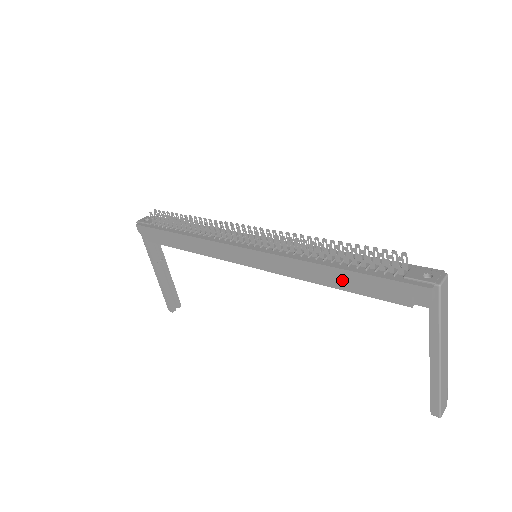
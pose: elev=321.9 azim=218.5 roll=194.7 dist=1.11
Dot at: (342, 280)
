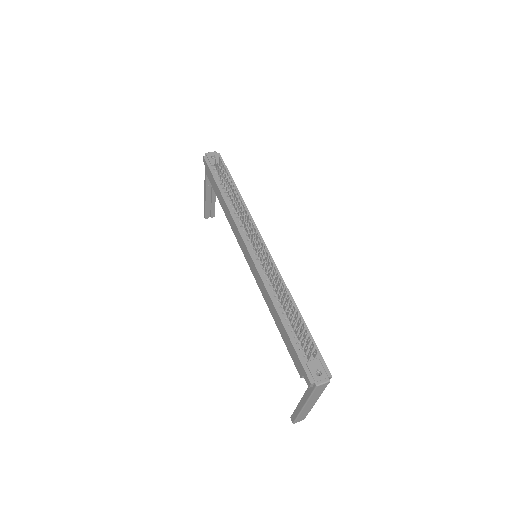
Dot at: (281, 328)
